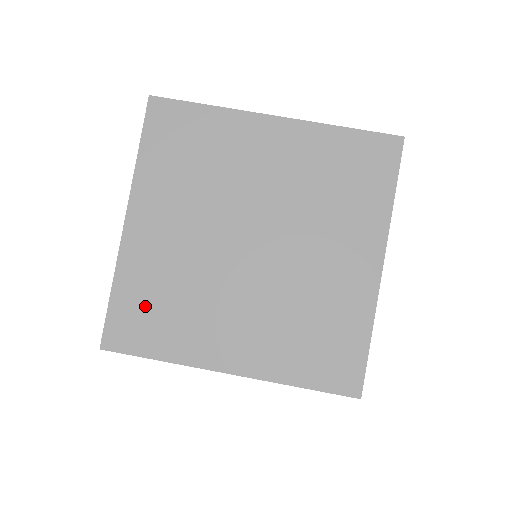
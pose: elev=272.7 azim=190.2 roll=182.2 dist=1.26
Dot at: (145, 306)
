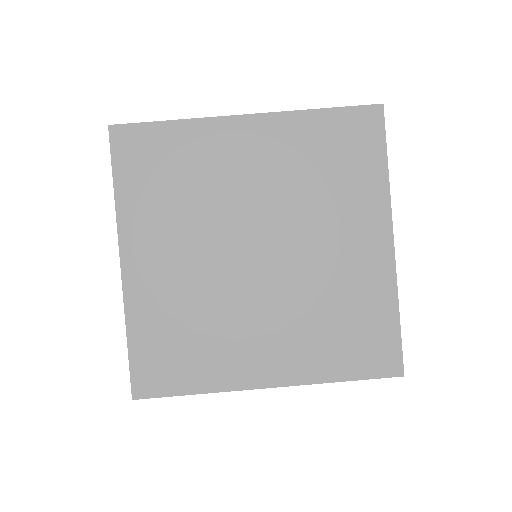
Dot at: (166, 344)
